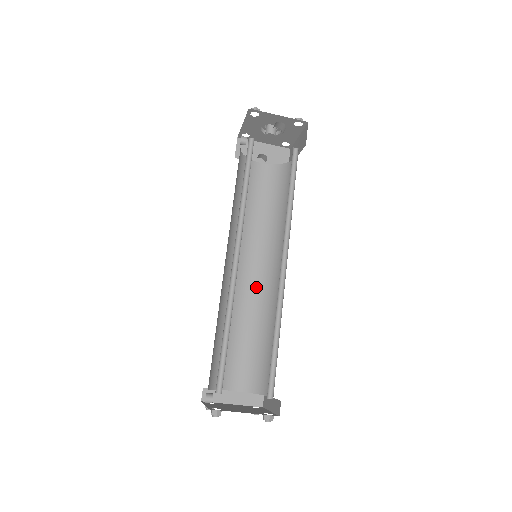
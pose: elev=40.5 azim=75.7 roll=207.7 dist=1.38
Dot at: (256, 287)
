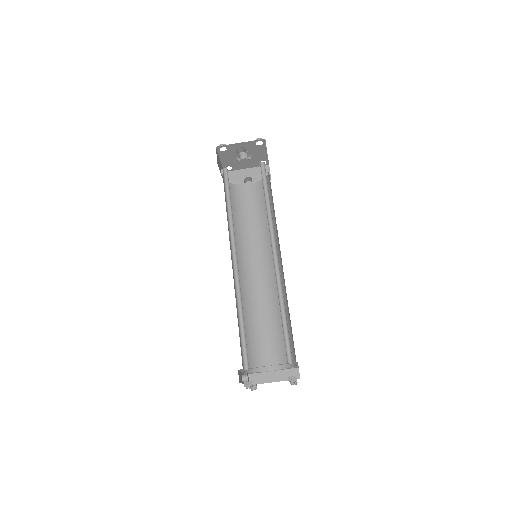
Dot at: (268, 282)
